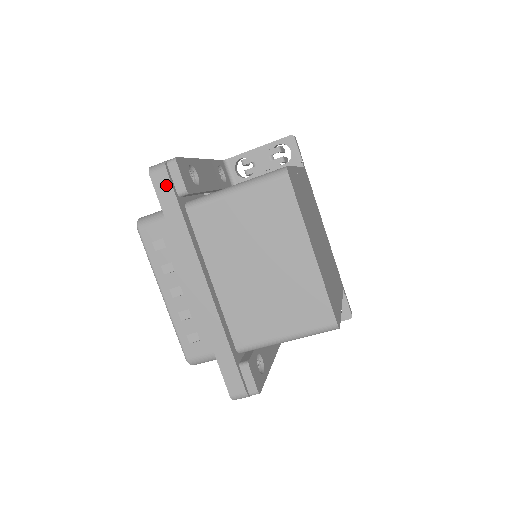
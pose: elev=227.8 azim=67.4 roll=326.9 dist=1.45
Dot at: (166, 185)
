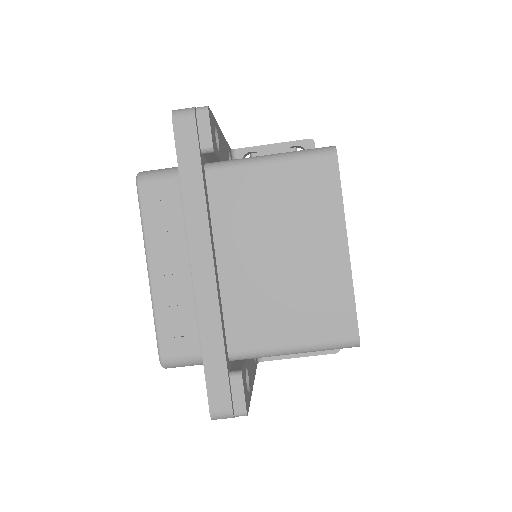
Dot at: (190, 134)
